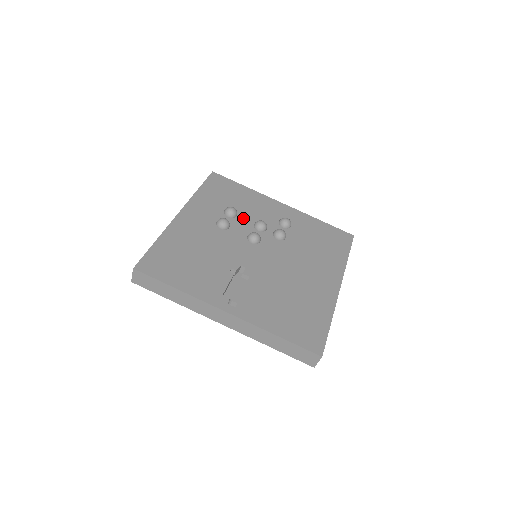
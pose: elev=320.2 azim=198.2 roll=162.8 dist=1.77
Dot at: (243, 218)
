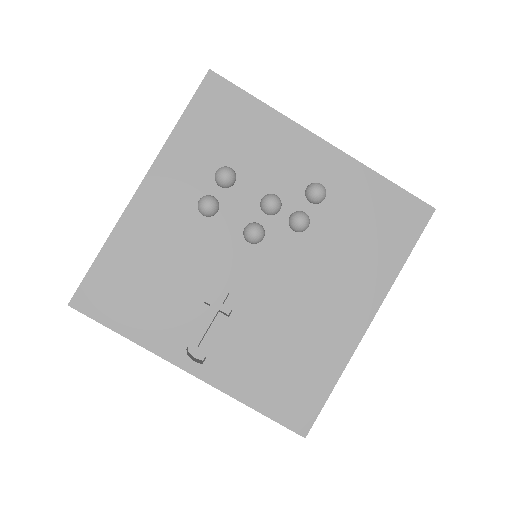
Dot at: (245, 187)
